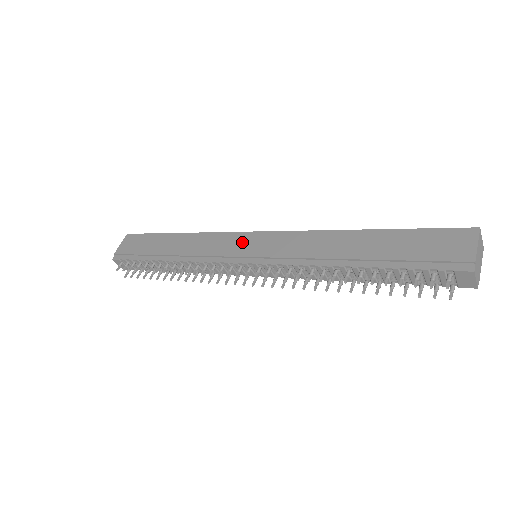
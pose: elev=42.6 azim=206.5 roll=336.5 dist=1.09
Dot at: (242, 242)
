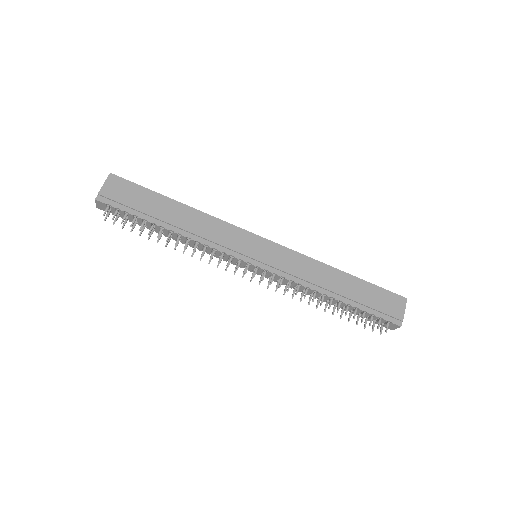
Dot at: (251, 243)
